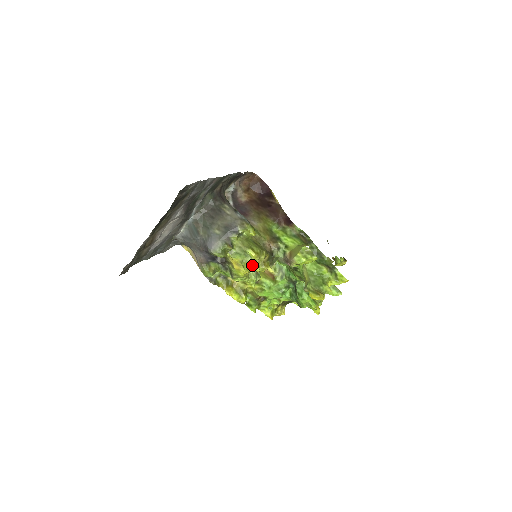
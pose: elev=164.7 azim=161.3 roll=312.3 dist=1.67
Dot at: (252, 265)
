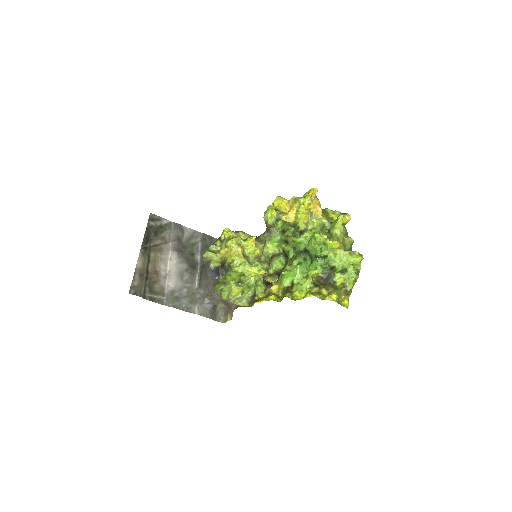
Dot at: (231, 239)
